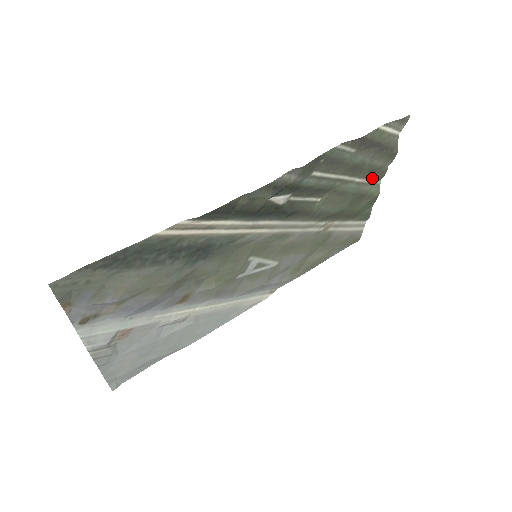
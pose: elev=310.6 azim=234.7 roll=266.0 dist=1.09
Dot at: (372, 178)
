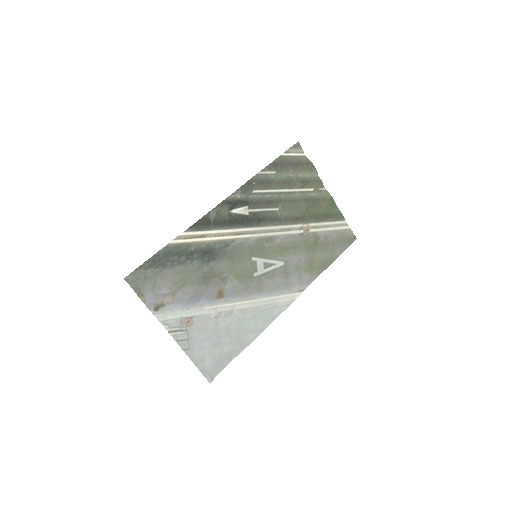
Dot at: (312, 187)
